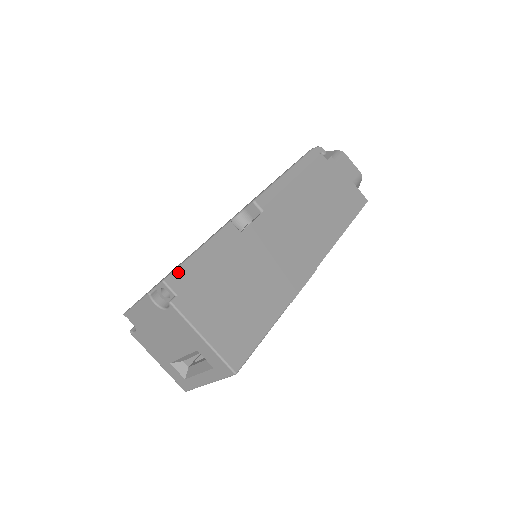
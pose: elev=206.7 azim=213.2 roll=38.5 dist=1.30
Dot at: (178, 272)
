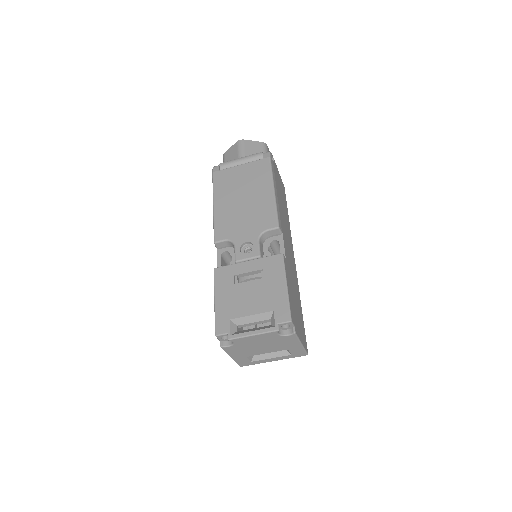
Dot at: (291, 310)
